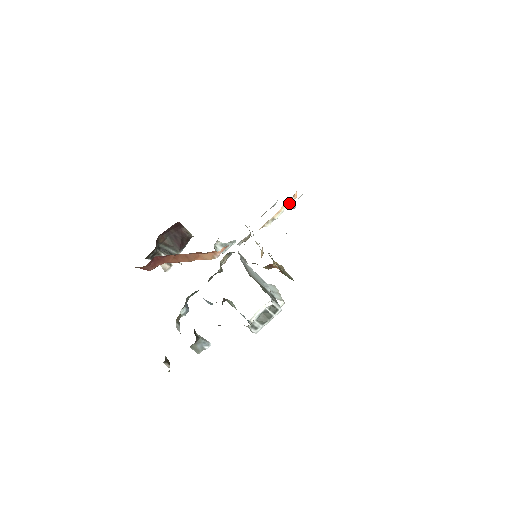
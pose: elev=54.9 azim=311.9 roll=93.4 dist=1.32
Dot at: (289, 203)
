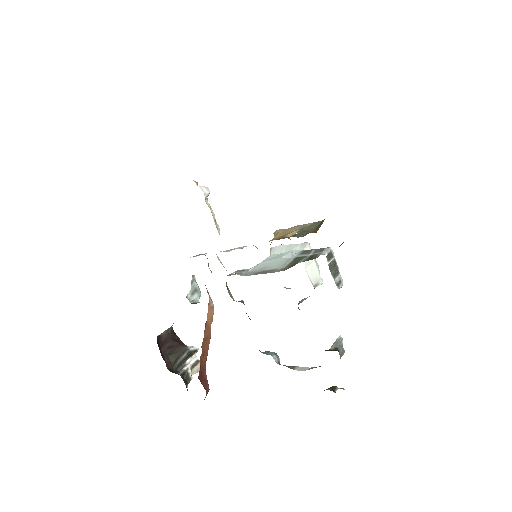
Dot at: (205, 194)
